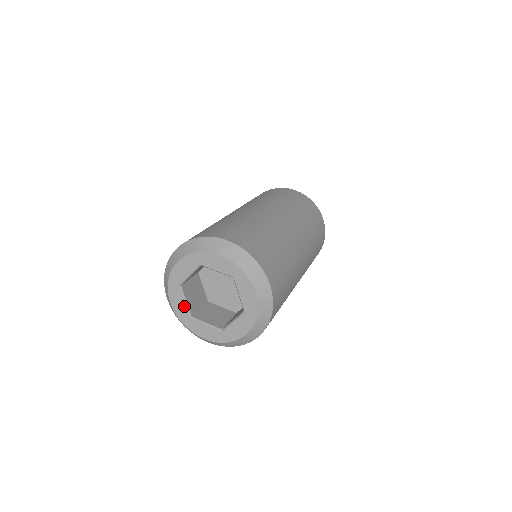
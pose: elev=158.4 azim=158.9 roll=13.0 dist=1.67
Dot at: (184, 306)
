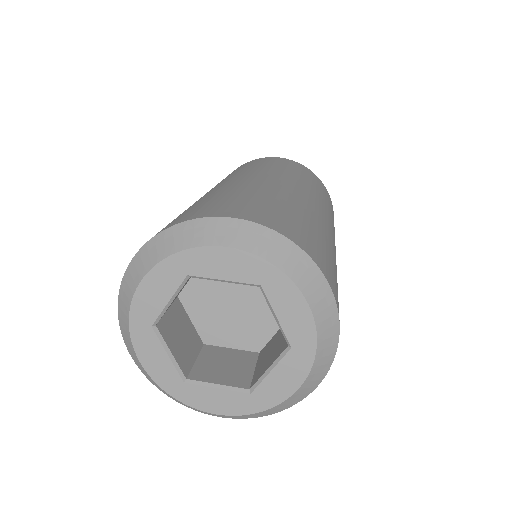
Dot at: (168, 363)
